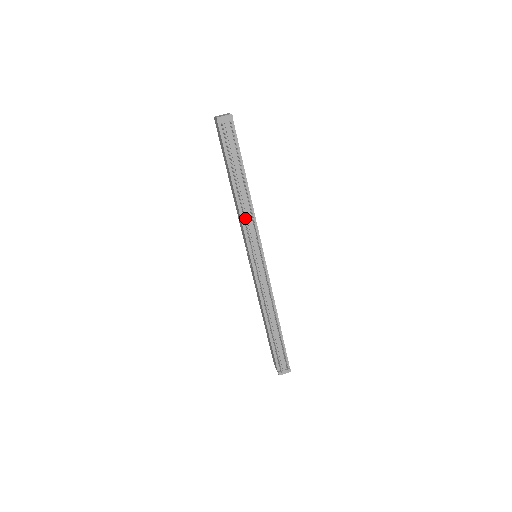
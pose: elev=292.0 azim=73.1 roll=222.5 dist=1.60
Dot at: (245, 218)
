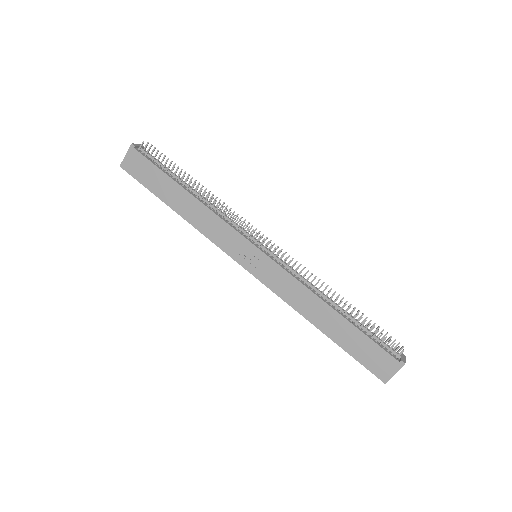
Dot at: (219, 215)
